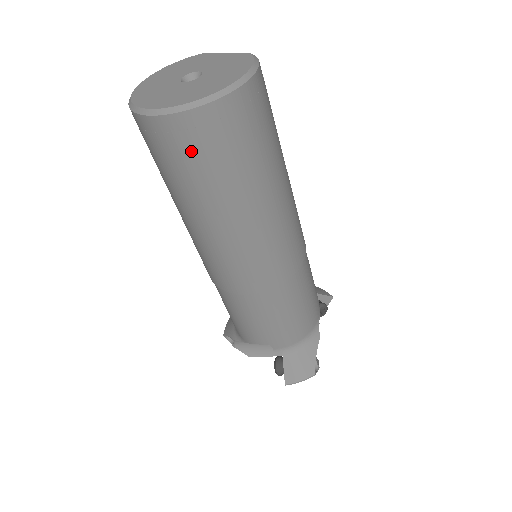
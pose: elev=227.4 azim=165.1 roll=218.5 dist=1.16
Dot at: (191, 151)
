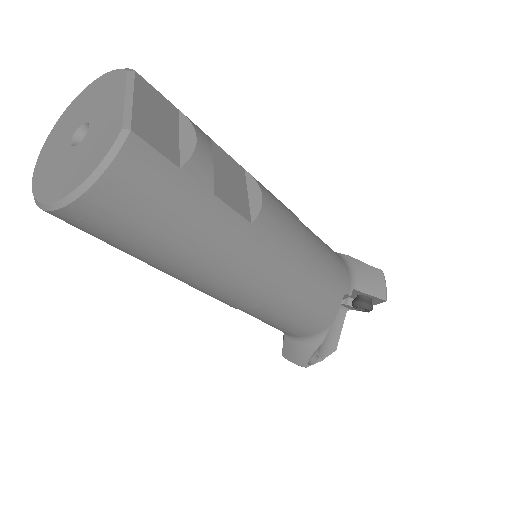
Dot at: occluded
